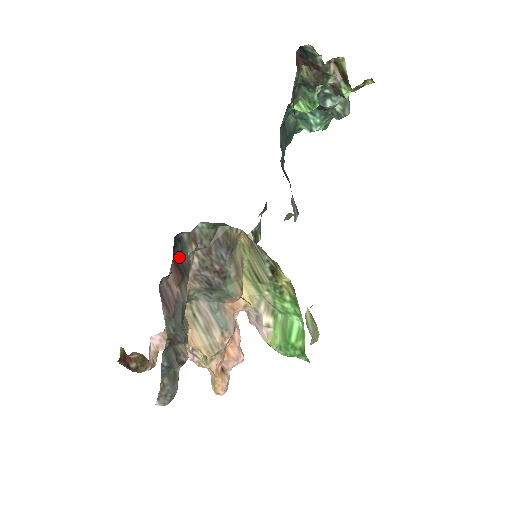
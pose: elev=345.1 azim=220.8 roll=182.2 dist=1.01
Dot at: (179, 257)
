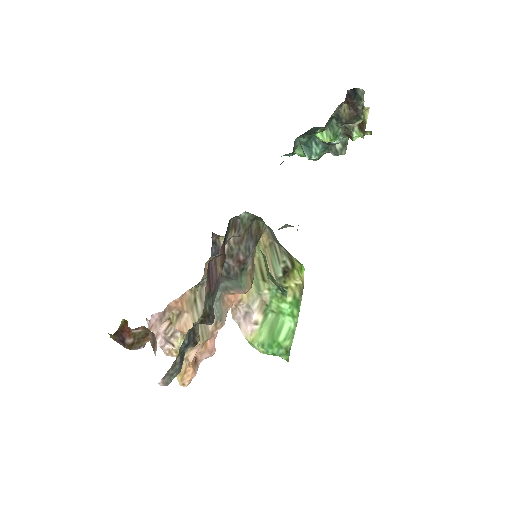
Dot at: (225, 239)
